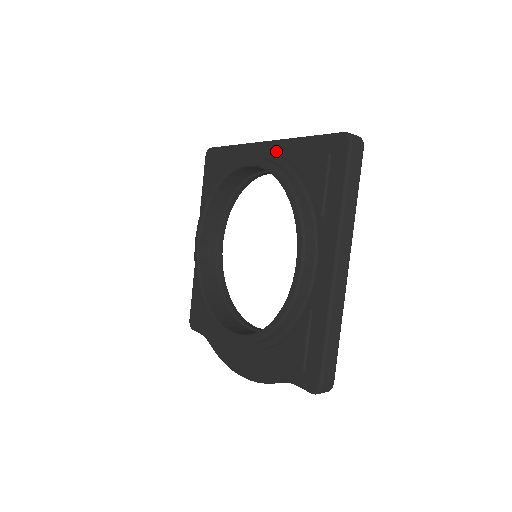
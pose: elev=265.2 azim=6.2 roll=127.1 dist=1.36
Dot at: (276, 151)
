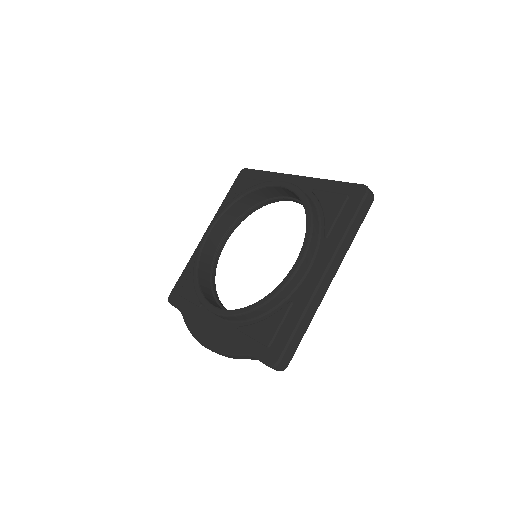
Dot at: (305, 184)
